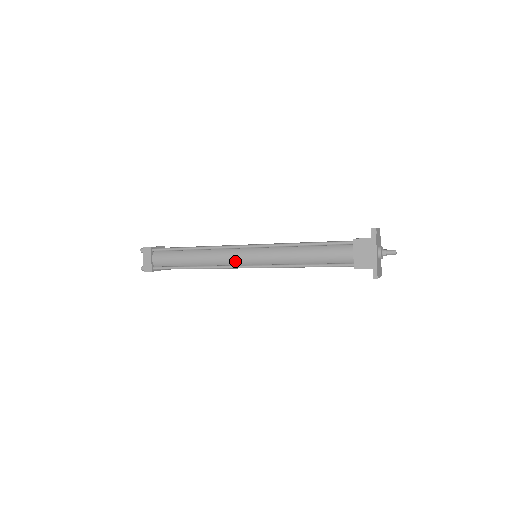
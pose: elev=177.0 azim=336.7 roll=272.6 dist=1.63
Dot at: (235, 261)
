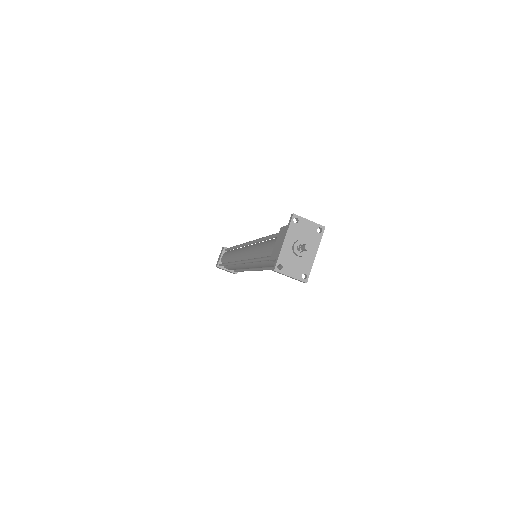
Dot at: (240, 257)
